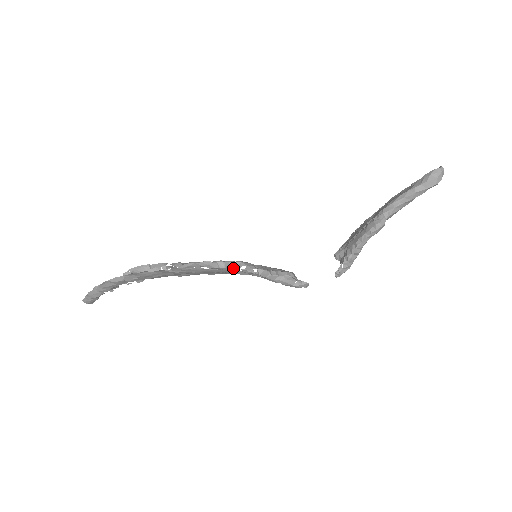
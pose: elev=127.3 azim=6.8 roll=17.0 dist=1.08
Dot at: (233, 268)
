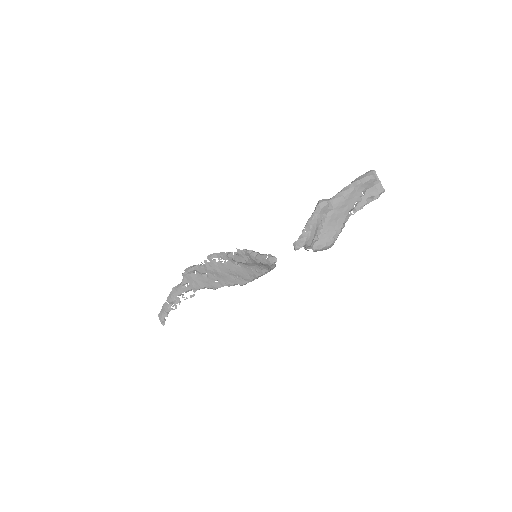
Dot at: (235, 255)
